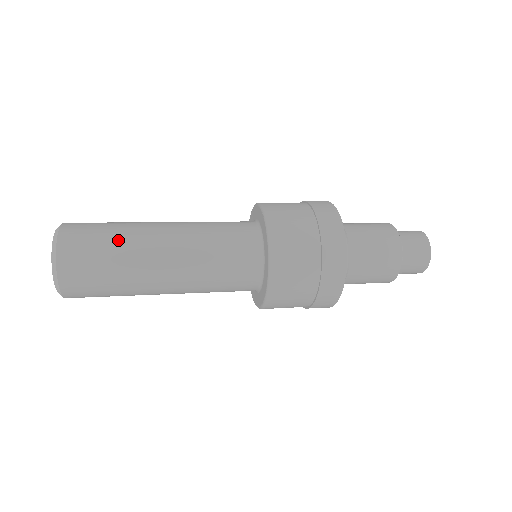
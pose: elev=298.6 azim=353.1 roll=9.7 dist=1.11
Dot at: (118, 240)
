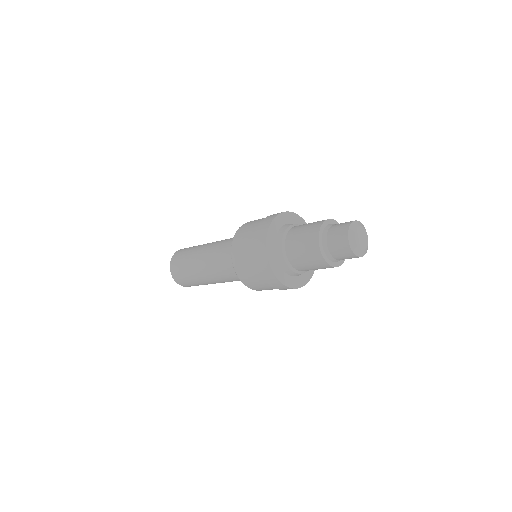
Dot at: occluded
